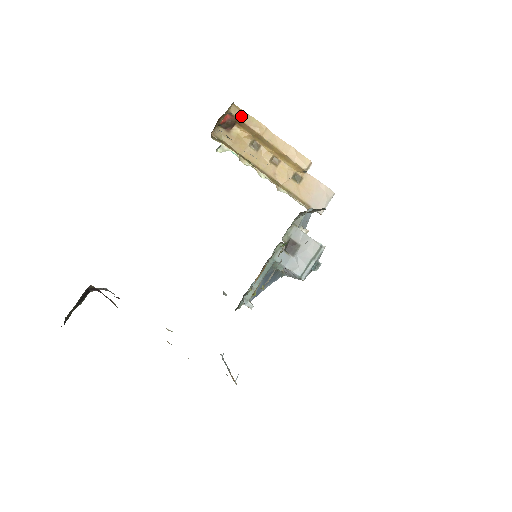
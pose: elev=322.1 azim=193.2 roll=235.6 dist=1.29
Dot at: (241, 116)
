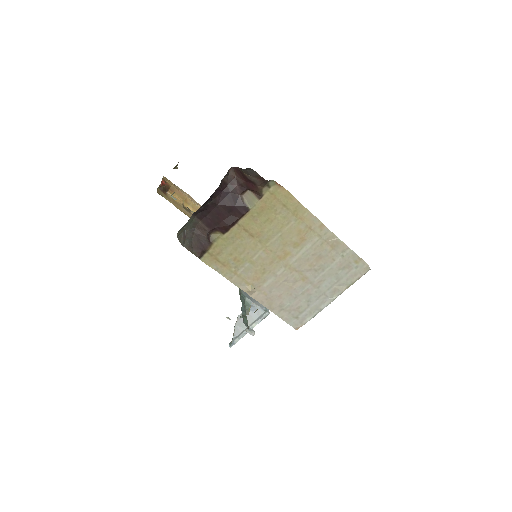
Dot at: (172, 184)
